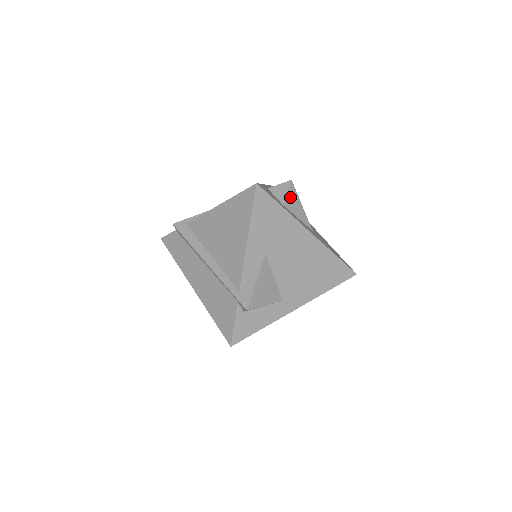
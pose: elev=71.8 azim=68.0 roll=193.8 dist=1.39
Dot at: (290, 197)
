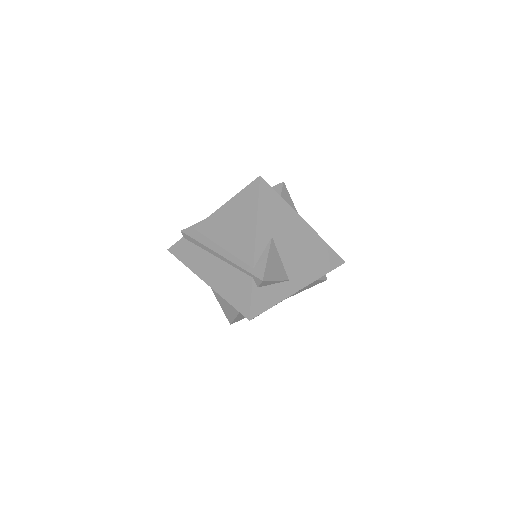
Dot at: (284, 195)
